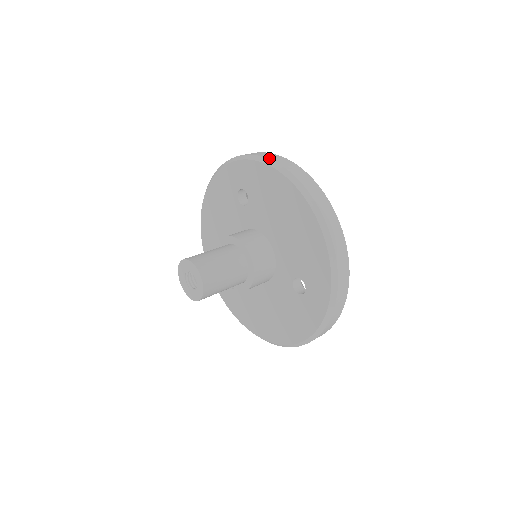
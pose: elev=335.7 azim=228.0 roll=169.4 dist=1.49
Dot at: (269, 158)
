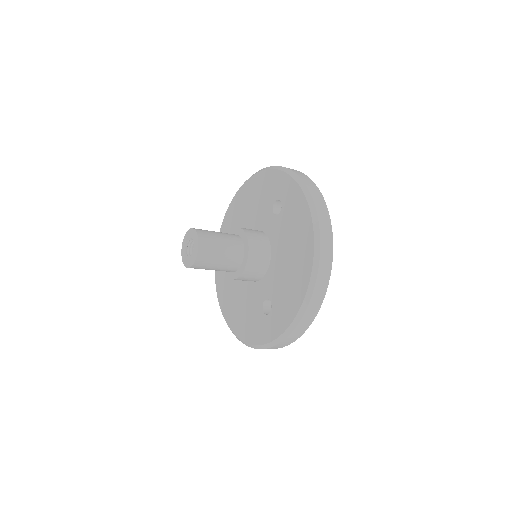
Dot at: occluded
